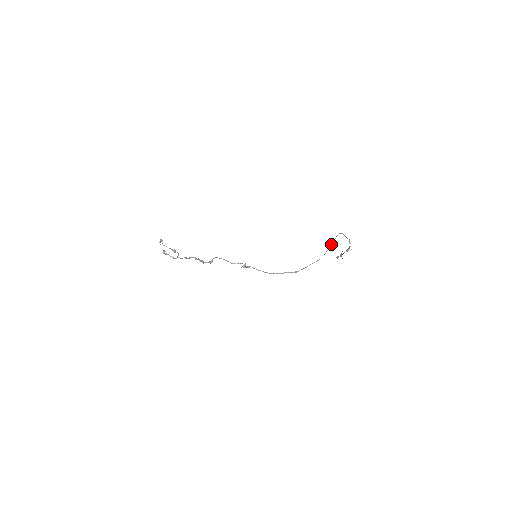
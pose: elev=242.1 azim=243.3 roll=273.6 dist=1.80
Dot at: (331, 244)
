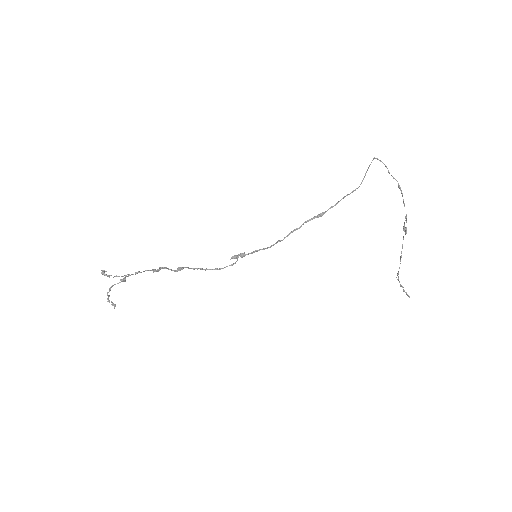
Dot at: (367, 169)
